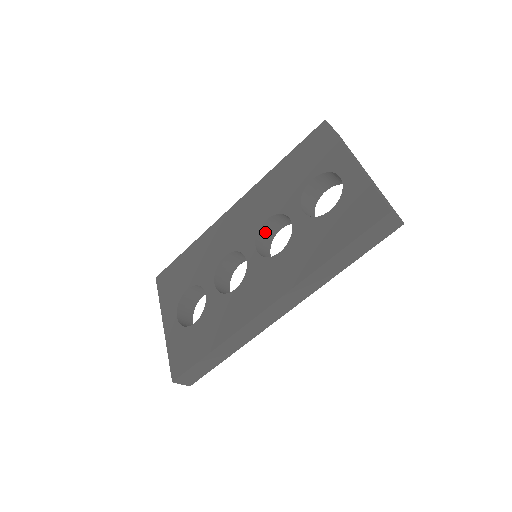
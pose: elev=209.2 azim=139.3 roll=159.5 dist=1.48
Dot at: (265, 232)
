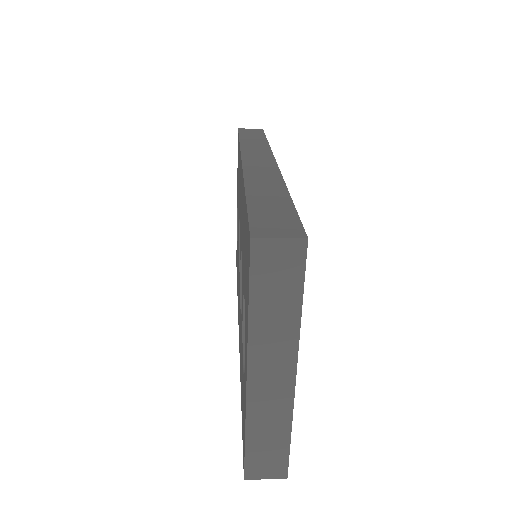
Dot at: occluded
